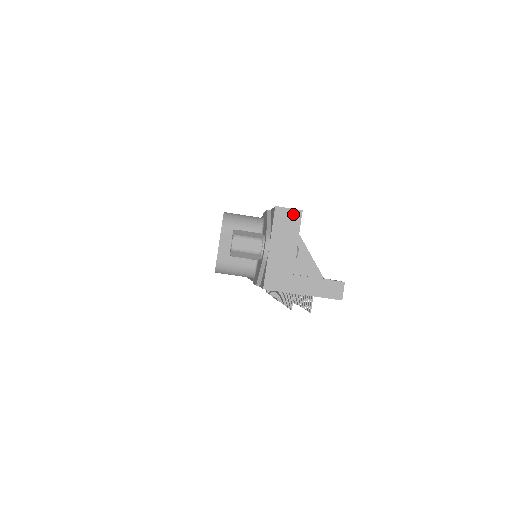
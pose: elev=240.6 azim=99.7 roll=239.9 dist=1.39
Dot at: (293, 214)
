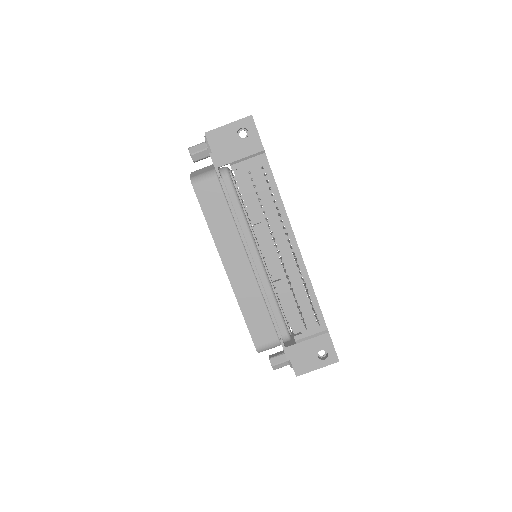
Dot at: occluded
